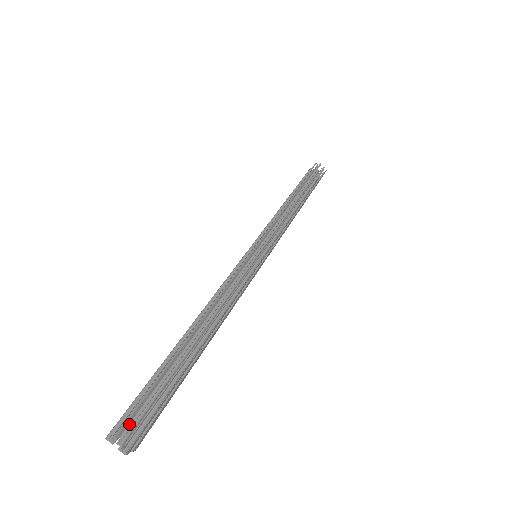
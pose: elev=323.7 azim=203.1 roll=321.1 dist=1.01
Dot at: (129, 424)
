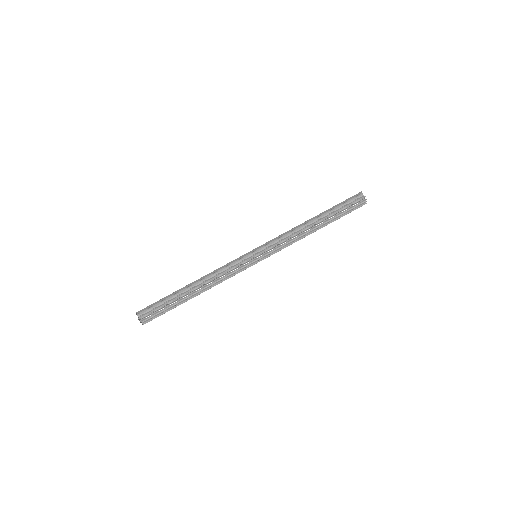
Dot at: (145, 318)
